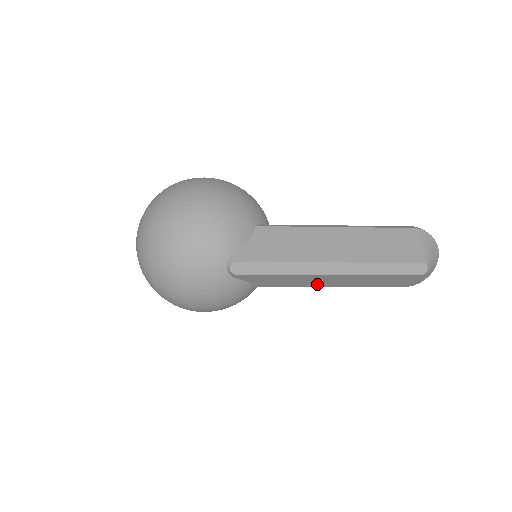
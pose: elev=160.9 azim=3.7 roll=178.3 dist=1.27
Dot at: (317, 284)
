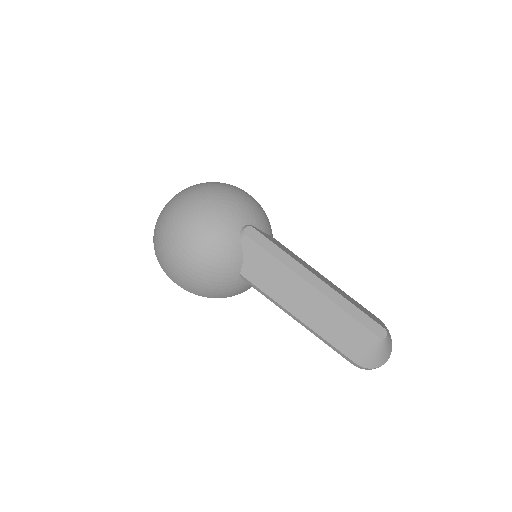
Dot at: (290, 304)
